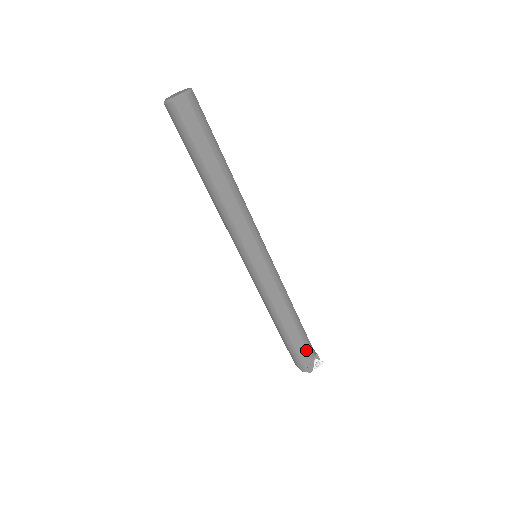
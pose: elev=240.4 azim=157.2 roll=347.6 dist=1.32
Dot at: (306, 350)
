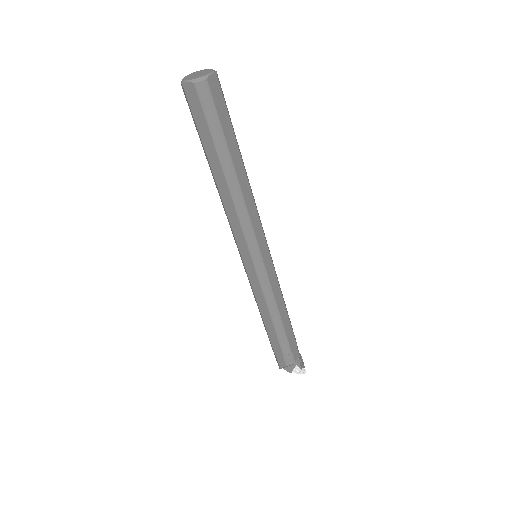
Dot at: (283, 356)
